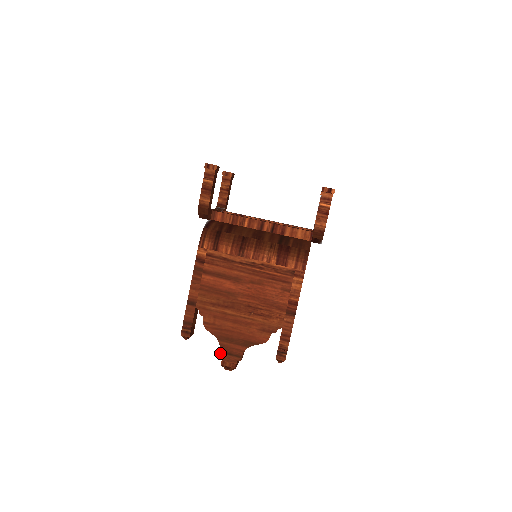
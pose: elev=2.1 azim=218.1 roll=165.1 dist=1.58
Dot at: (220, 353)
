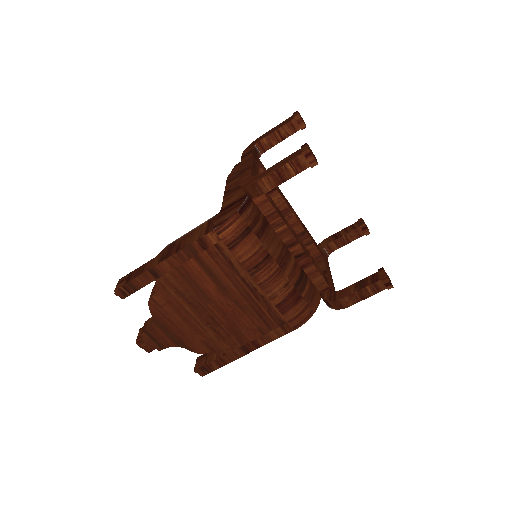
Dot at: (144, 332)
